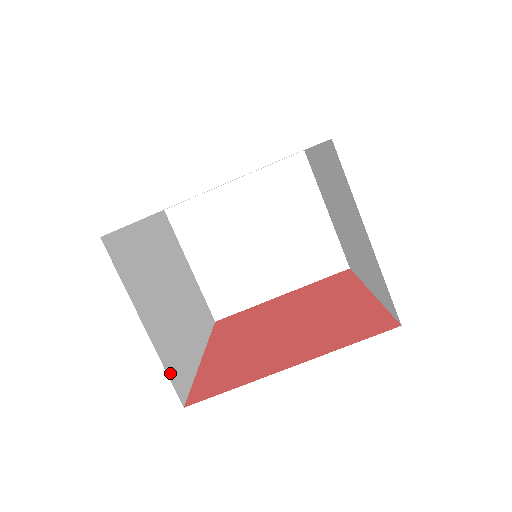
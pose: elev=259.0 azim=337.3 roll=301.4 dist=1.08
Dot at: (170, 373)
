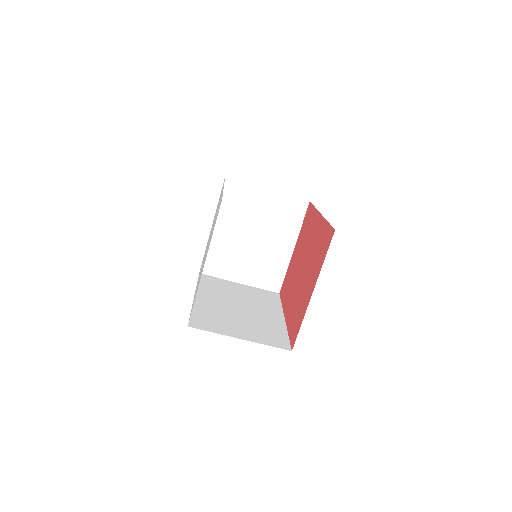
Dot at: (272, 344)
